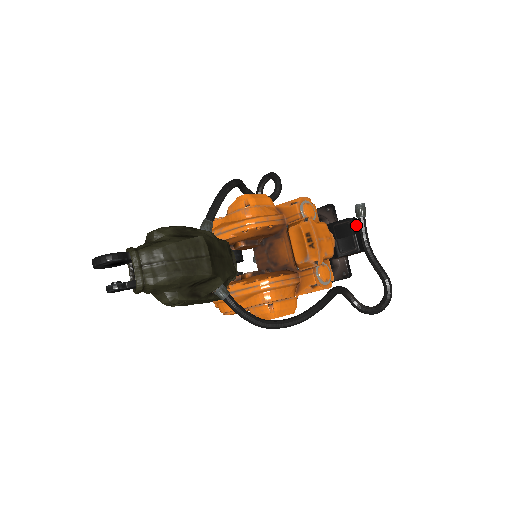
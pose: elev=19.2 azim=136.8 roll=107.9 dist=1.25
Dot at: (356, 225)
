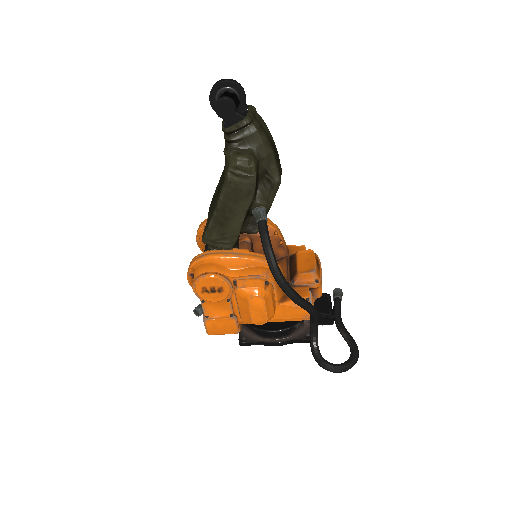
Dot at: occluded
